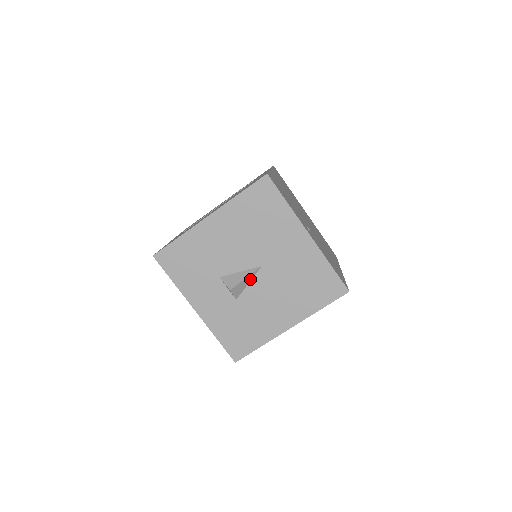
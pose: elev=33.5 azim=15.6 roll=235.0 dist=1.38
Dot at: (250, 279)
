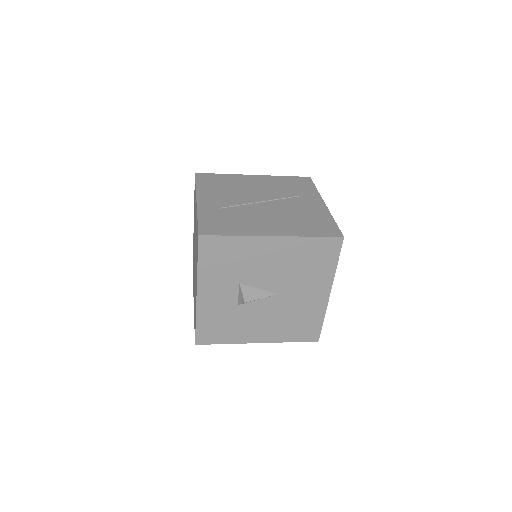
Dot at: (262, 298)
